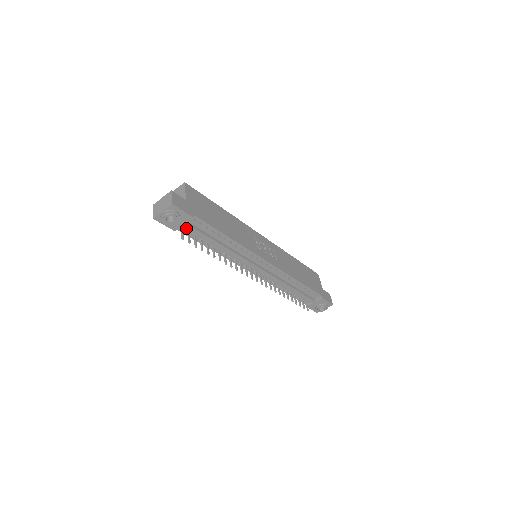
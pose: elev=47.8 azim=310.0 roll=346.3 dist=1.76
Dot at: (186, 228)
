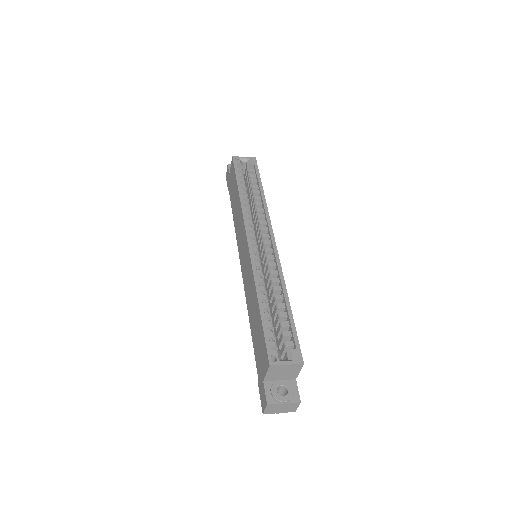
Dot at: occluded
